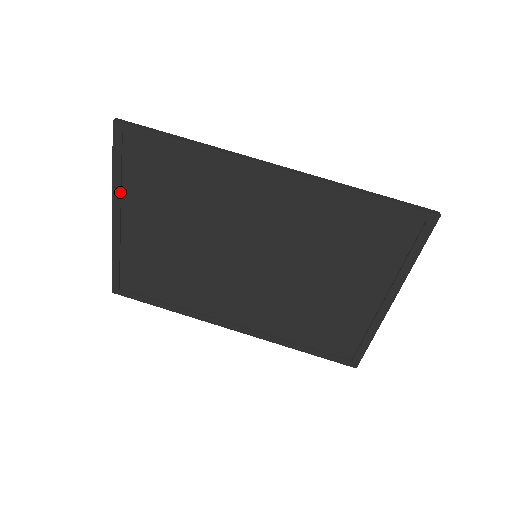
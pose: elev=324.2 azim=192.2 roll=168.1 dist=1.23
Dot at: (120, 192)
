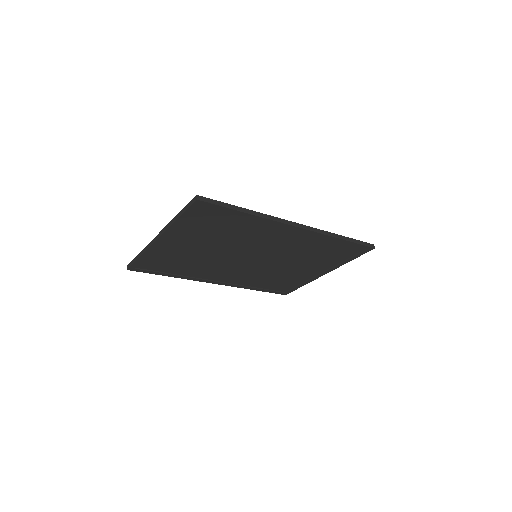
Dot at: (175, 229)
